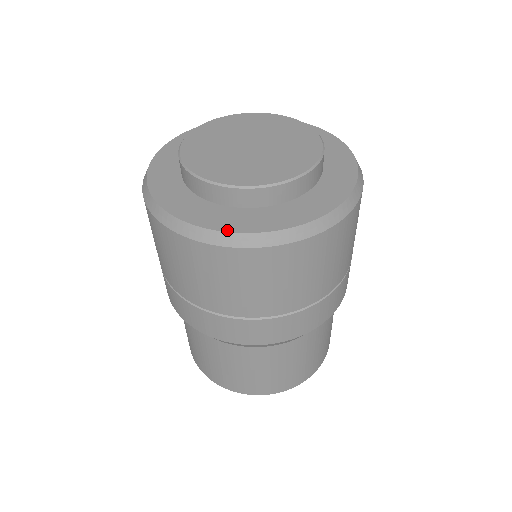
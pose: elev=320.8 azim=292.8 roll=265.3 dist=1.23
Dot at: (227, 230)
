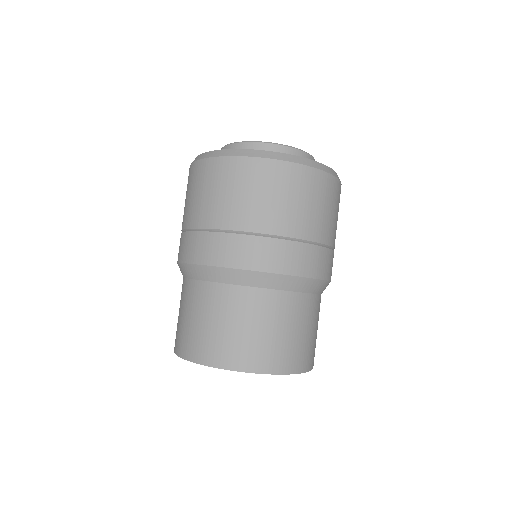
Dot at: (238, 149)
